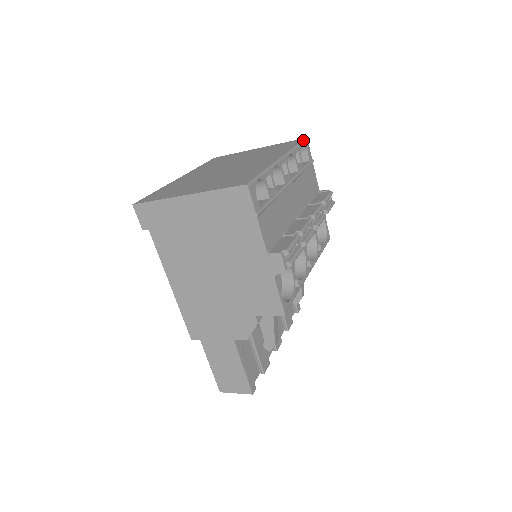
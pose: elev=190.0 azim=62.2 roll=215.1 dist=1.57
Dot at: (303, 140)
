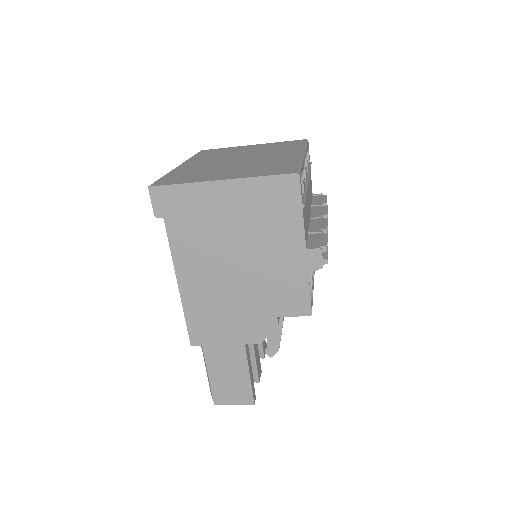
Dot at: (306, 141)
